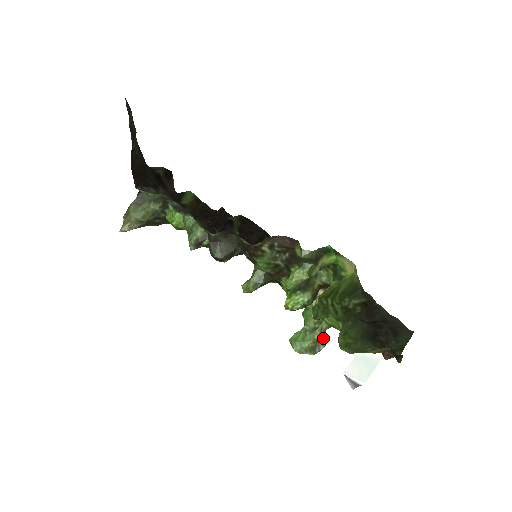
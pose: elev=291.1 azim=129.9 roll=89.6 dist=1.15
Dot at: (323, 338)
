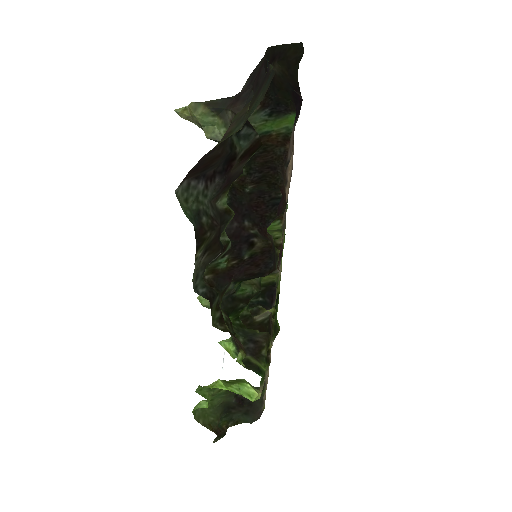
Dot at: occluded
